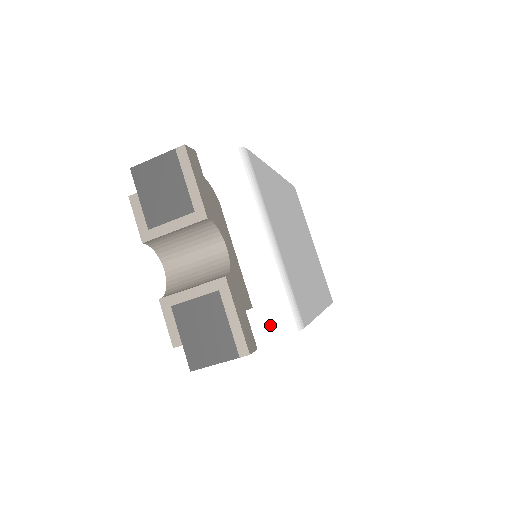
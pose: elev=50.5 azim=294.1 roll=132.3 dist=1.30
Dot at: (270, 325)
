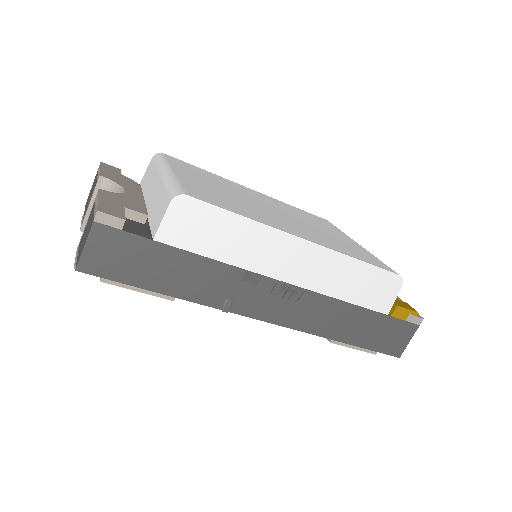
Dot at: (160, 215)
